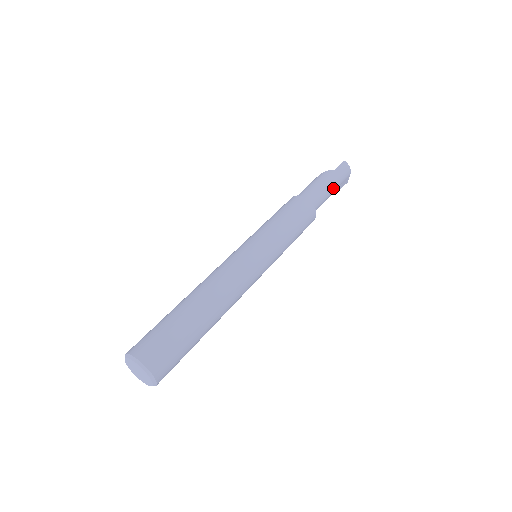
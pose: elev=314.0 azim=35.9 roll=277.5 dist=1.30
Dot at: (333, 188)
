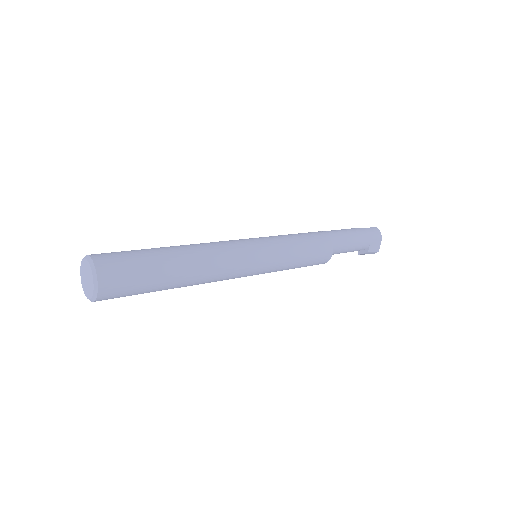
Dot at: (358, 240)
